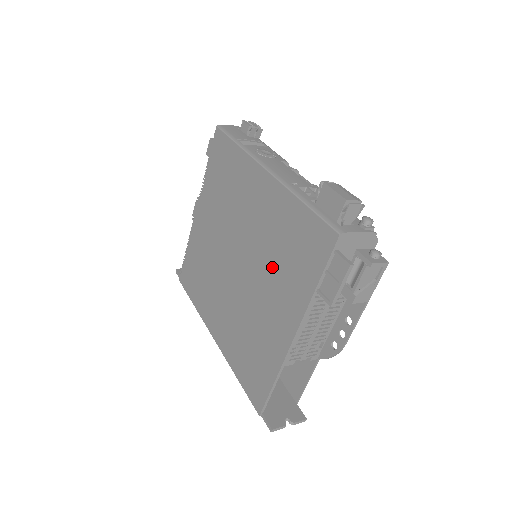
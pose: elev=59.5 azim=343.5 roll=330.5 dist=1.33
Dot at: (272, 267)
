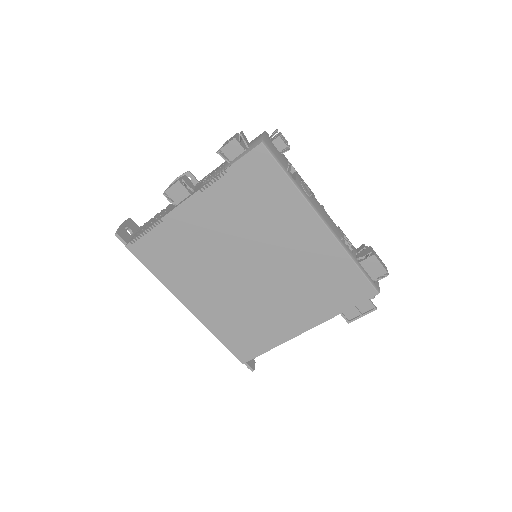
Dot at: (301, 288)
